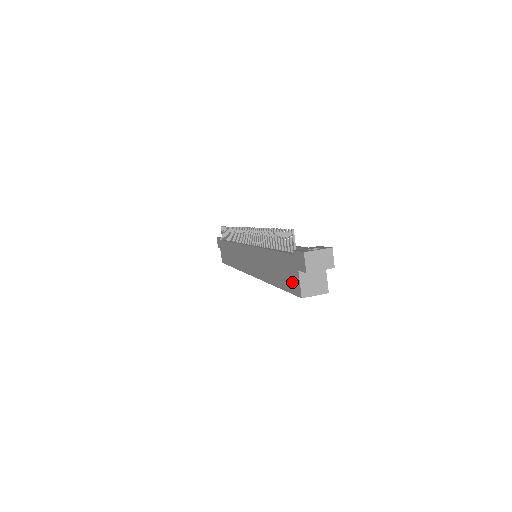
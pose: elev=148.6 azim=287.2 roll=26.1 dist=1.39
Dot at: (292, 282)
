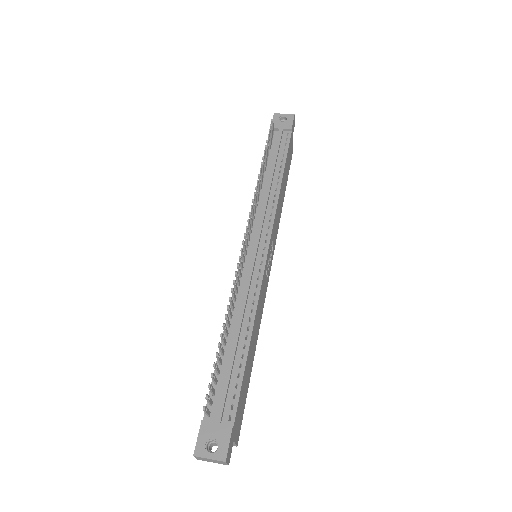
Dot at: occluded
